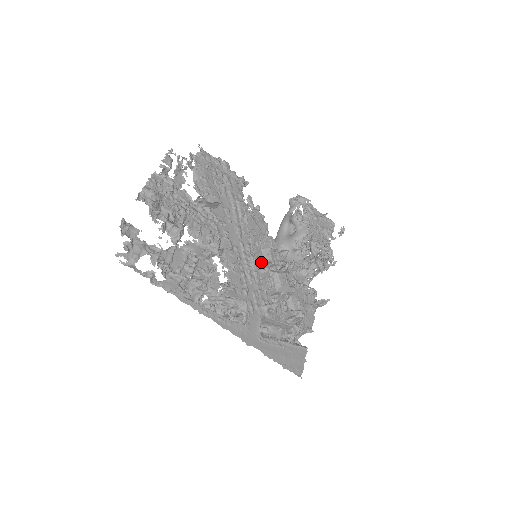
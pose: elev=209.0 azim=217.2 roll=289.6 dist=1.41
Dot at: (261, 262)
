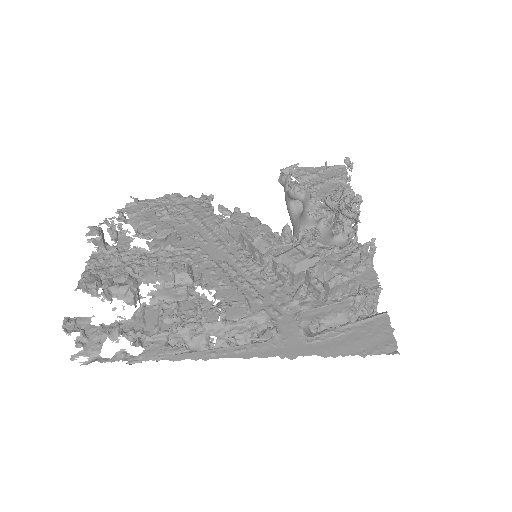
Dot at: (260, 257)
